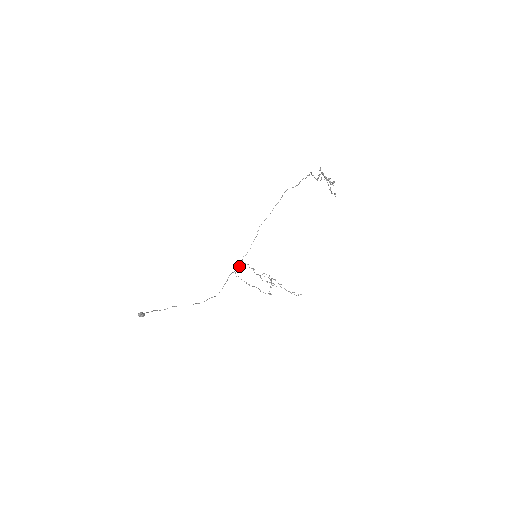
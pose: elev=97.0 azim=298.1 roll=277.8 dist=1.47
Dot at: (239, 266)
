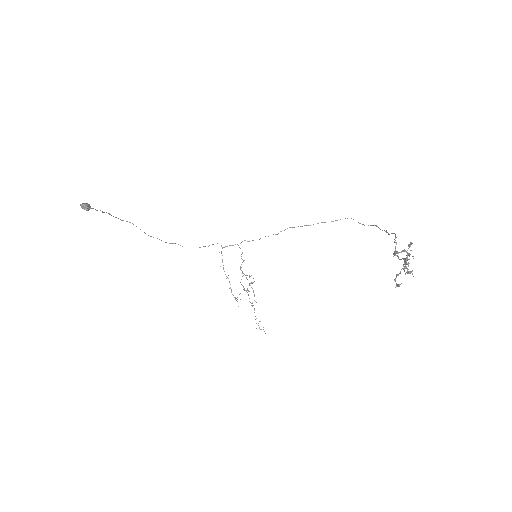
Dot at: (232, 245)
